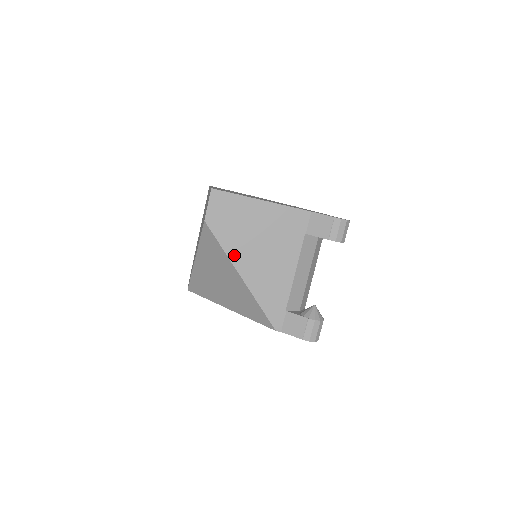
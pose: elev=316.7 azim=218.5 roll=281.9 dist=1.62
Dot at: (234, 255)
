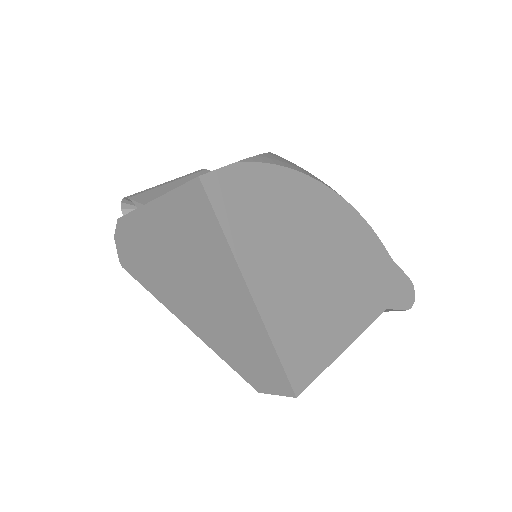
Dot at: occluded
